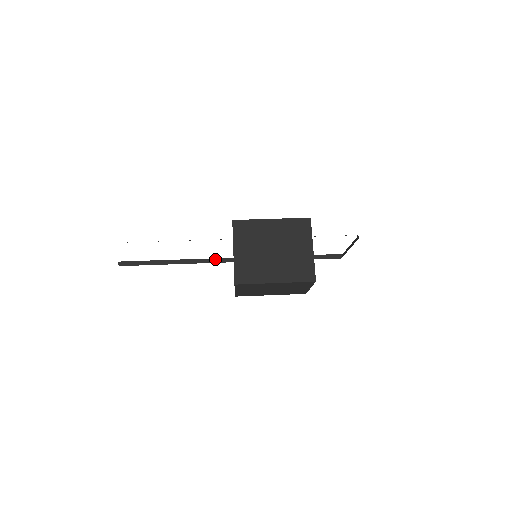
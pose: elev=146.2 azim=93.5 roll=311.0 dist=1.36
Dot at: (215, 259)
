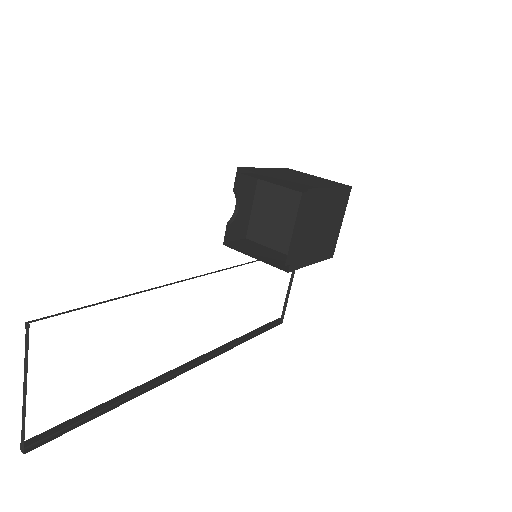
Dot at: (173, 370)
